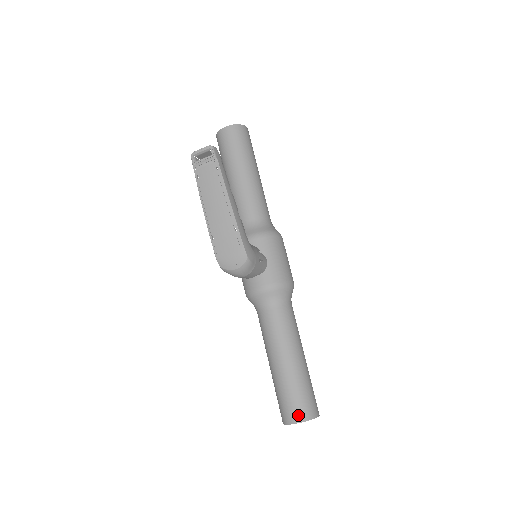
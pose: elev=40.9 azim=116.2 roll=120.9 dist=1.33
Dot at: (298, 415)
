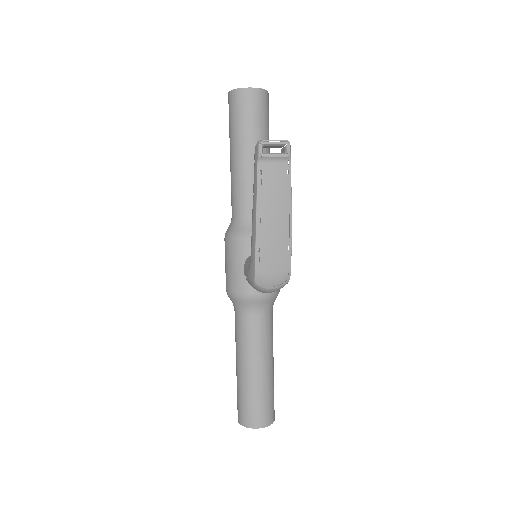
Dot at: (264, 420)
